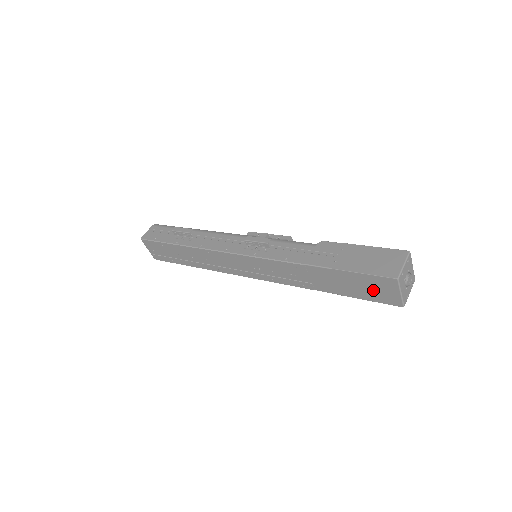
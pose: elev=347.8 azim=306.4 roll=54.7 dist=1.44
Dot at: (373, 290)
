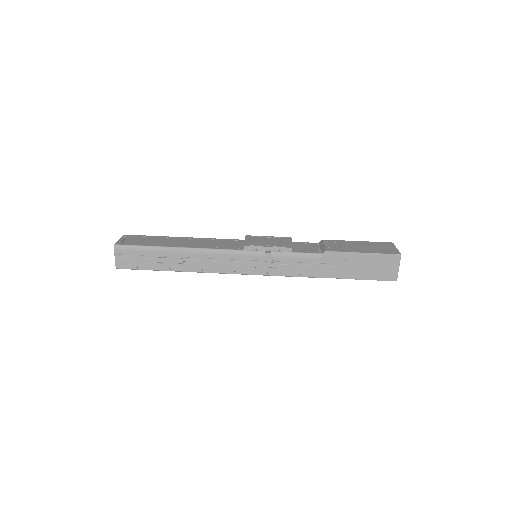
Dot at: occluded
